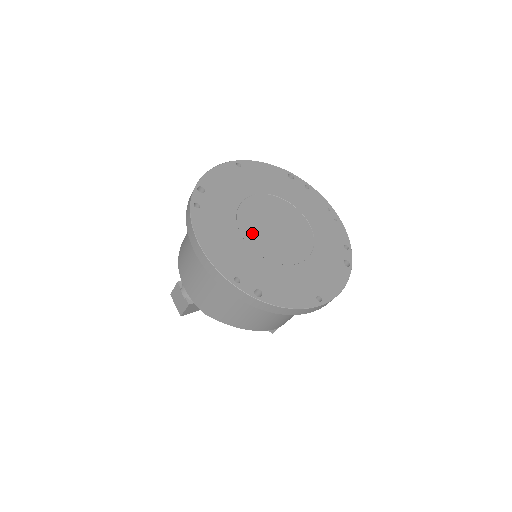
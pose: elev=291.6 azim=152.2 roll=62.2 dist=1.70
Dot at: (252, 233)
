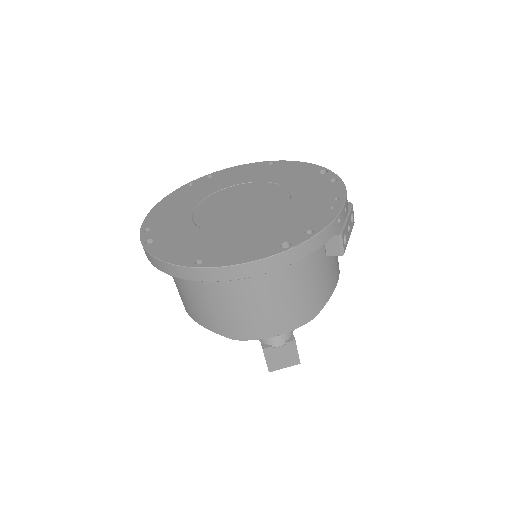
Dot at: (210, 205)
